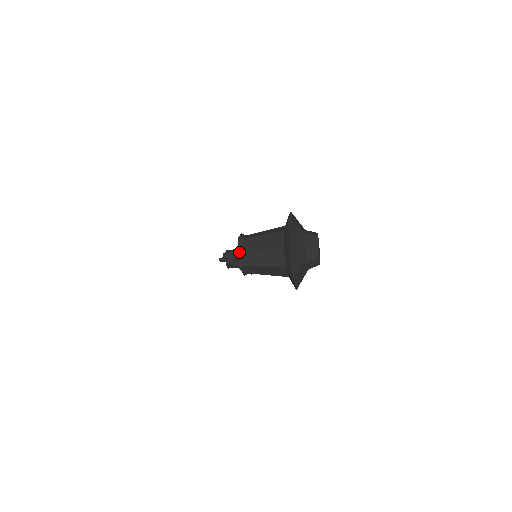
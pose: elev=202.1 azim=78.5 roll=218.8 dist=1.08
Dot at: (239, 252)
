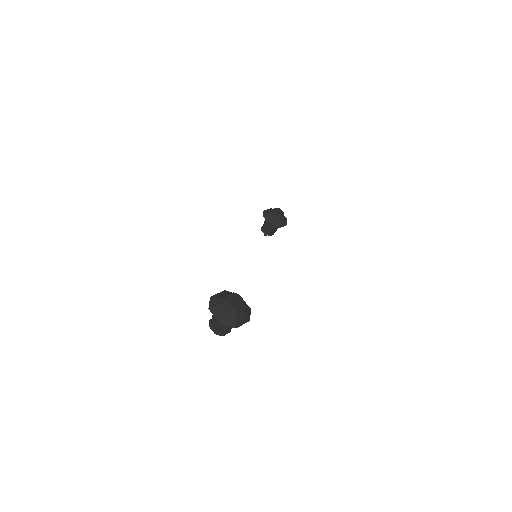
Dot at: (215, 333)
